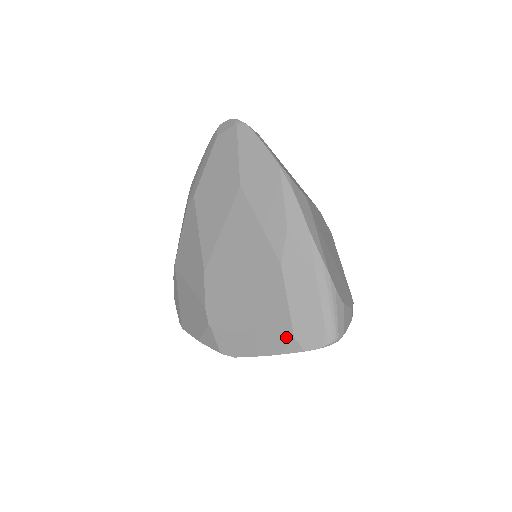
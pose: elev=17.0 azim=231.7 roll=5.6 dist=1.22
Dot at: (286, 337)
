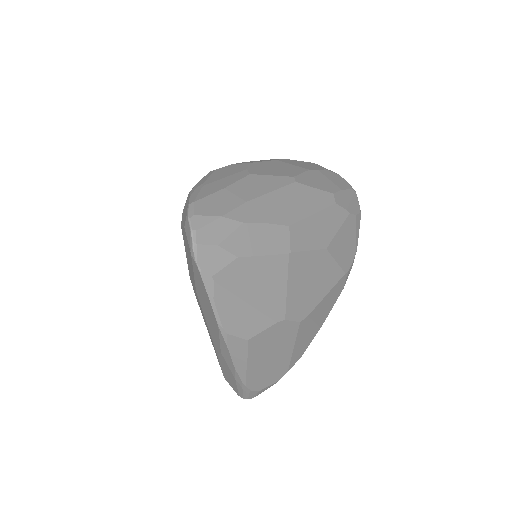
Dot at: occluded
